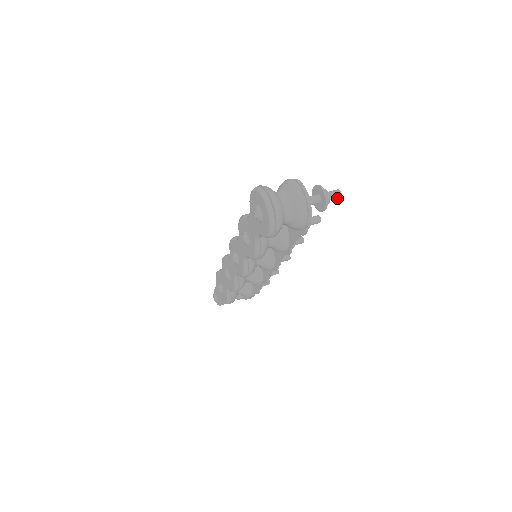
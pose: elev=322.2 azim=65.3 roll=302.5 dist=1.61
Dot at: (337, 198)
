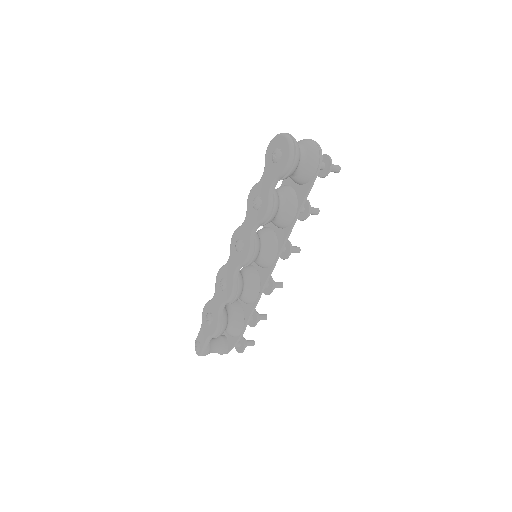
Dot at: (337, 171)
